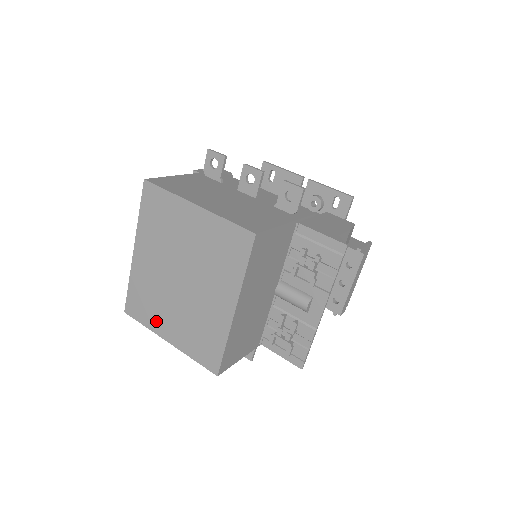
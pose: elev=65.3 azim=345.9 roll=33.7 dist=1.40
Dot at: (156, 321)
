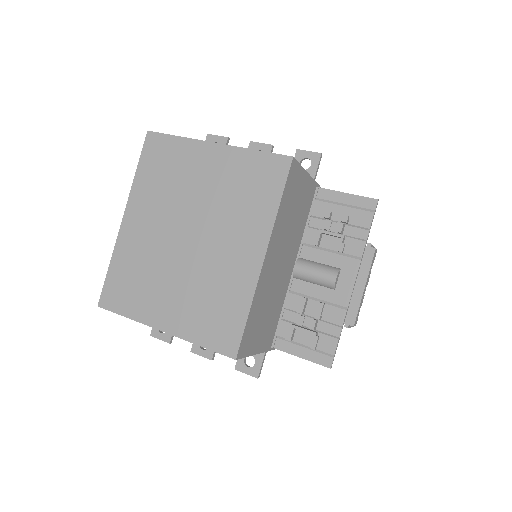
Dot at: (146, 305)
